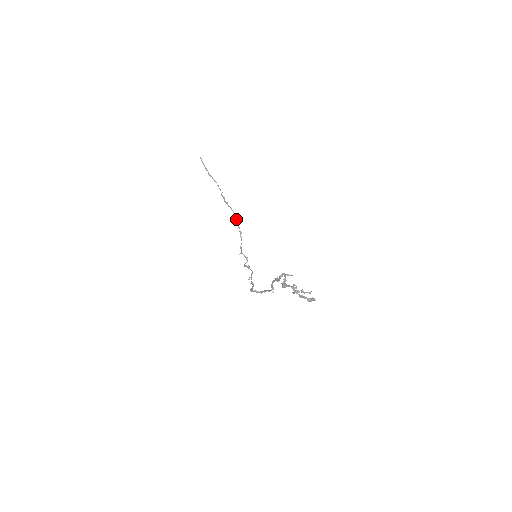
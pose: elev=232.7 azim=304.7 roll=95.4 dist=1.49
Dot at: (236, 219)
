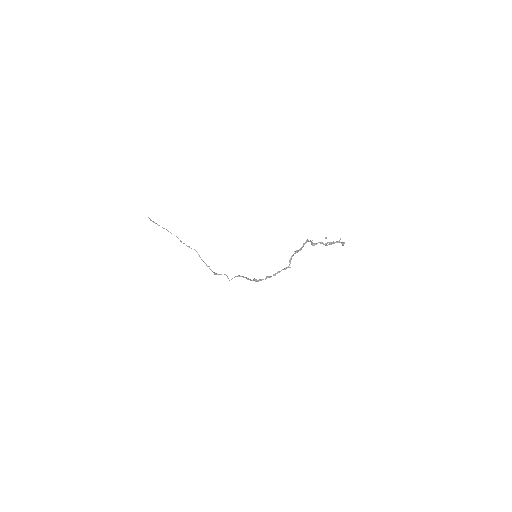
Dot at: occluded
